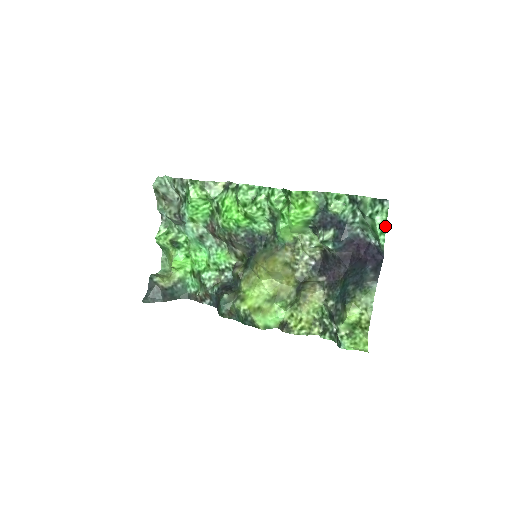
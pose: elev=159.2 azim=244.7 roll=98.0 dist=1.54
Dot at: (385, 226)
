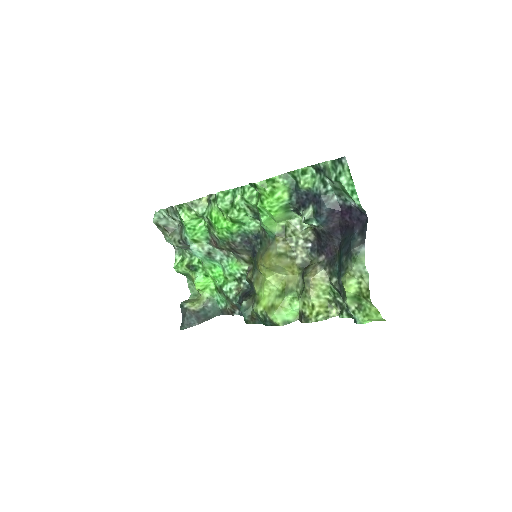
Dot at: (353, 184)
